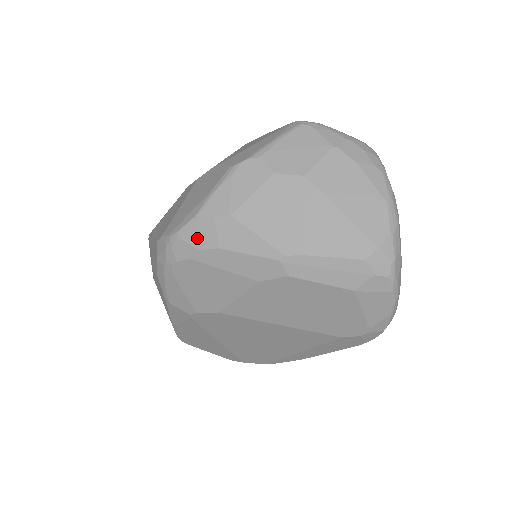
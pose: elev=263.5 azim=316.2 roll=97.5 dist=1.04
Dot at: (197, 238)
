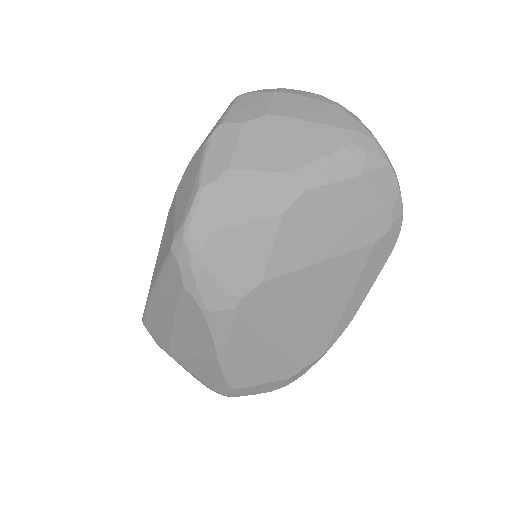
Dot at: (209, 207)
